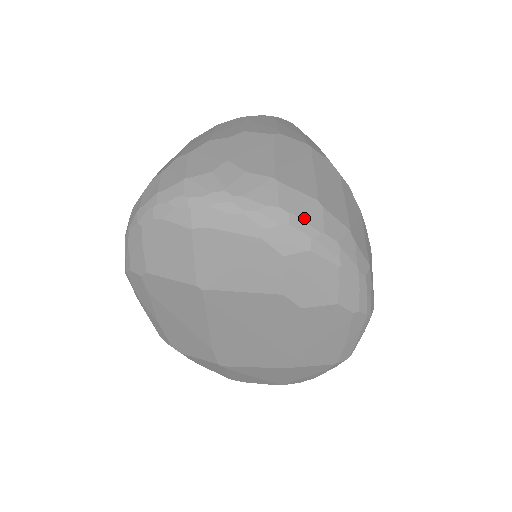
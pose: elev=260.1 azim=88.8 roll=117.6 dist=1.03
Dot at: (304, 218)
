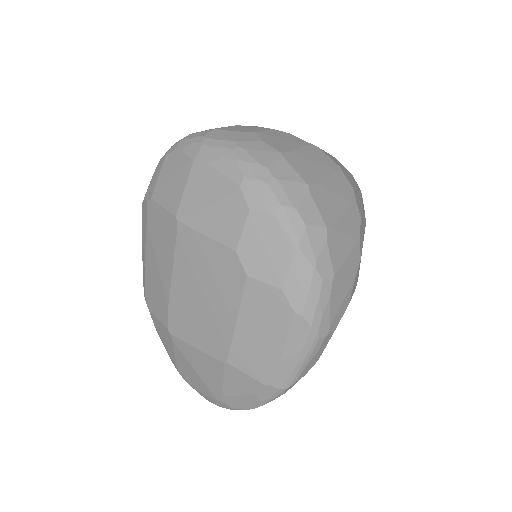
Dot at: (285, 188)
